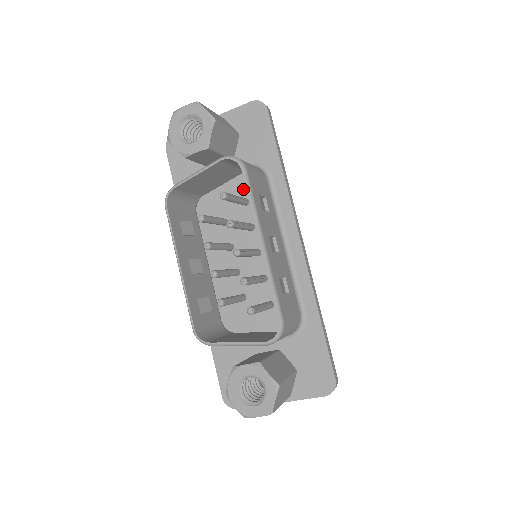
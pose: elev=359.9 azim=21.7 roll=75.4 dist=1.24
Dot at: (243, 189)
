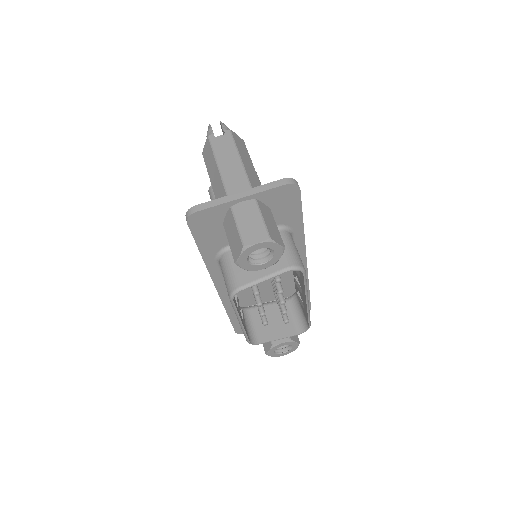
Dot at: occluded
